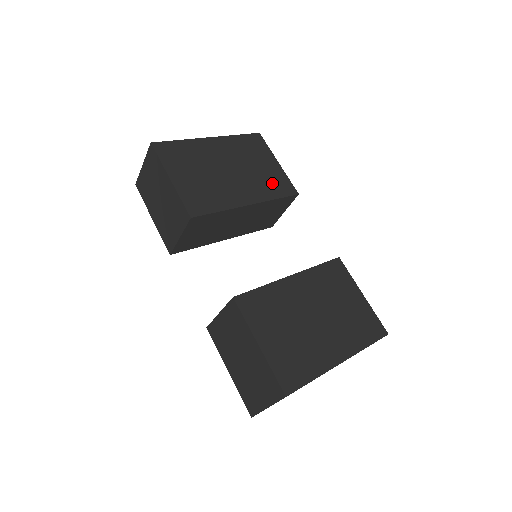
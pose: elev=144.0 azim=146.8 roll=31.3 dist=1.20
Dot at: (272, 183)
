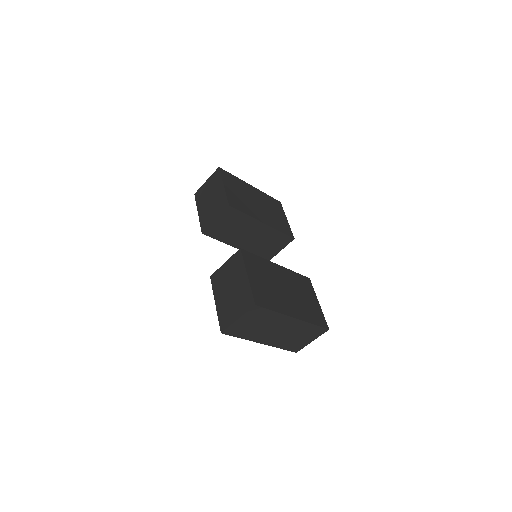
Dot at: (280, 224)
